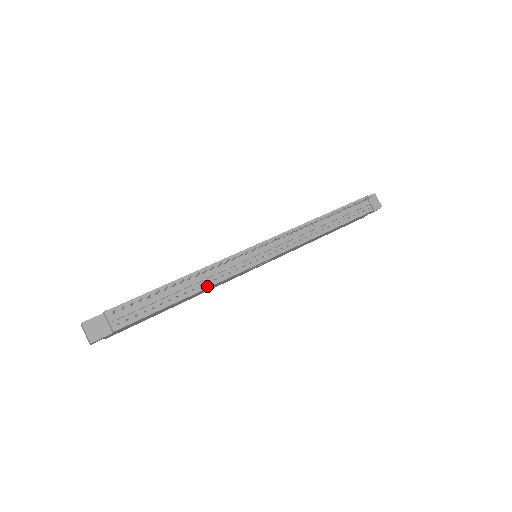
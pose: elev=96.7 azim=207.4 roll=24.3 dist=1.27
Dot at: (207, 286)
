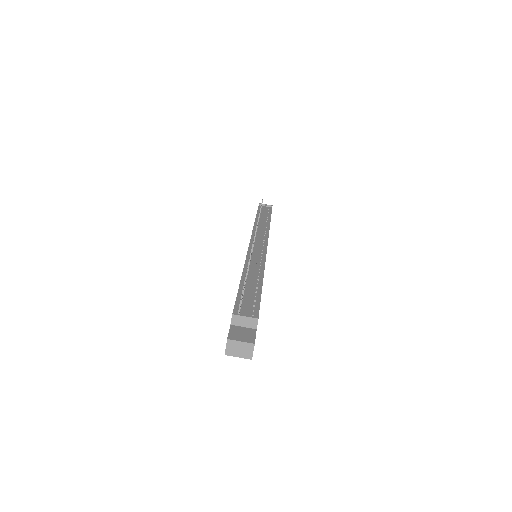
Dot at: (262, 271)
